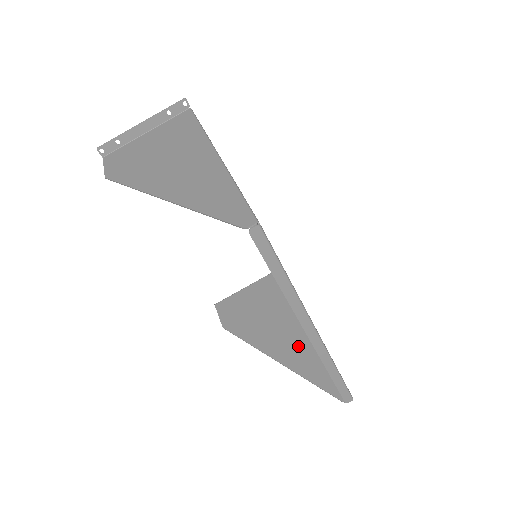
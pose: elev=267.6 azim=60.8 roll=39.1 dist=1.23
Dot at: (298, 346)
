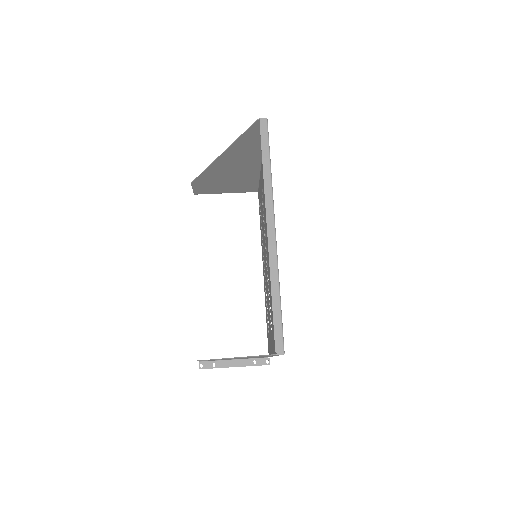
Dot at: occluded
